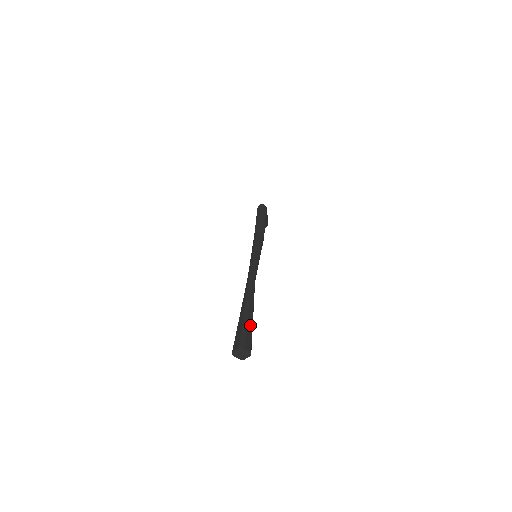
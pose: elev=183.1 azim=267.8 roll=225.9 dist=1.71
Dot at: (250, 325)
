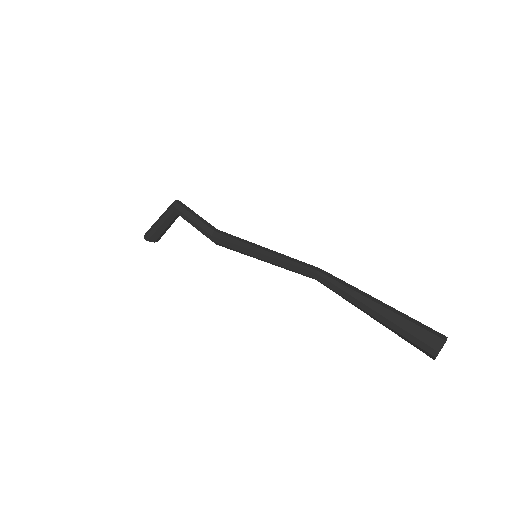
Dot at: (404, 315)
